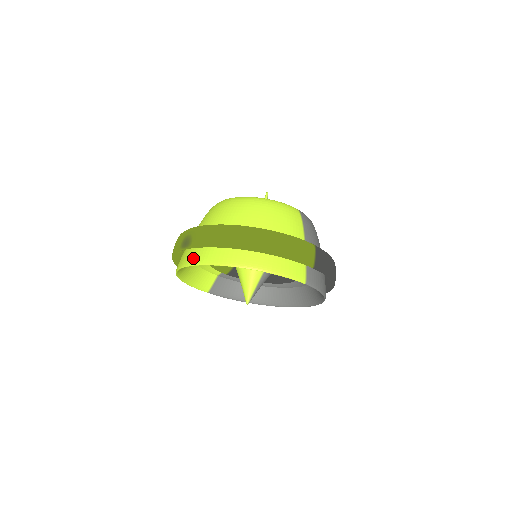
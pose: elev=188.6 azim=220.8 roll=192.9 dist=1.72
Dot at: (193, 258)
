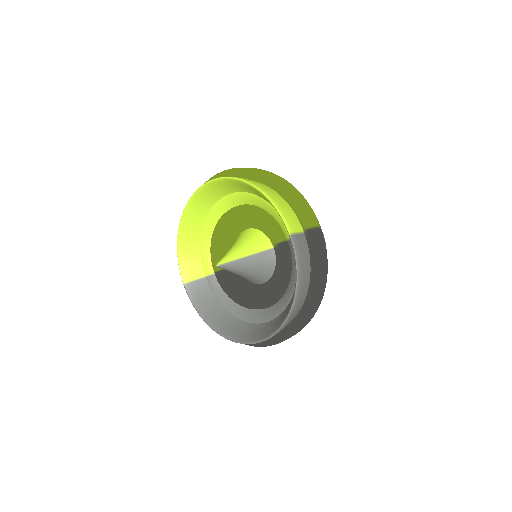
Dot at: occluded
